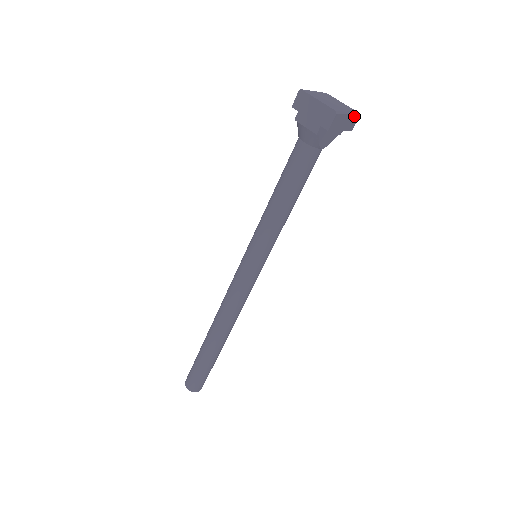
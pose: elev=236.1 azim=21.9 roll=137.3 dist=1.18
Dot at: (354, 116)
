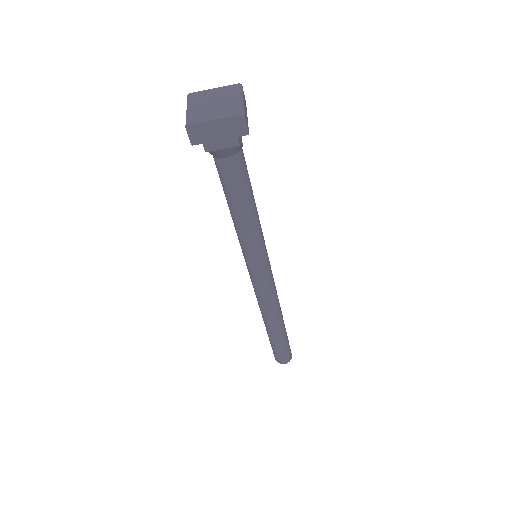
Dot at: (242, 93)
